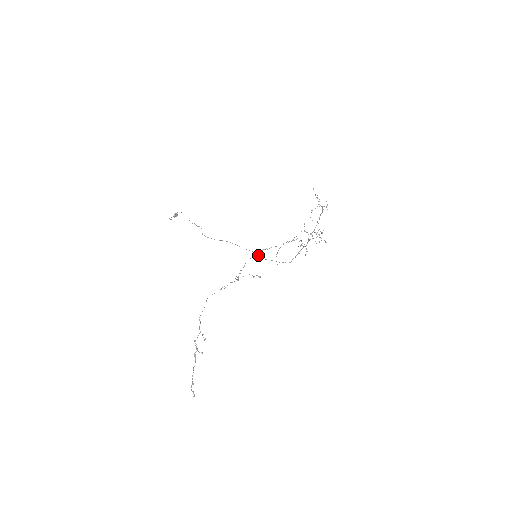
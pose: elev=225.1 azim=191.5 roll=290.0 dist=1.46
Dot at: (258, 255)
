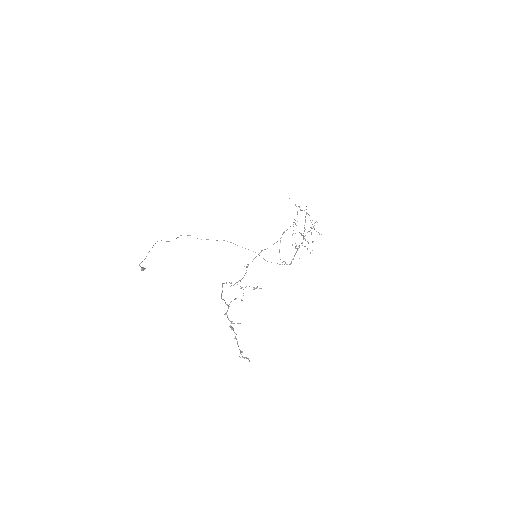
Dot at: (258, 254)
